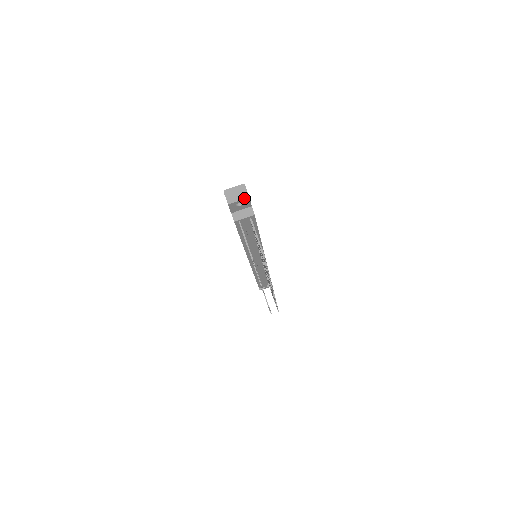
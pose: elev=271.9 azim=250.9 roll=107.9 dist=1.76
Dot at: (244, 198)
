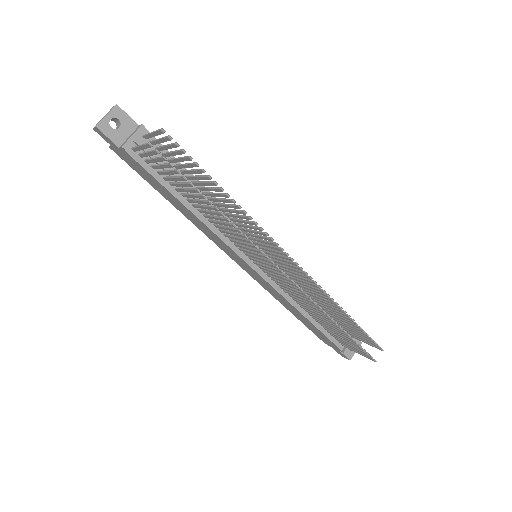
Dot at: (111, 109)
